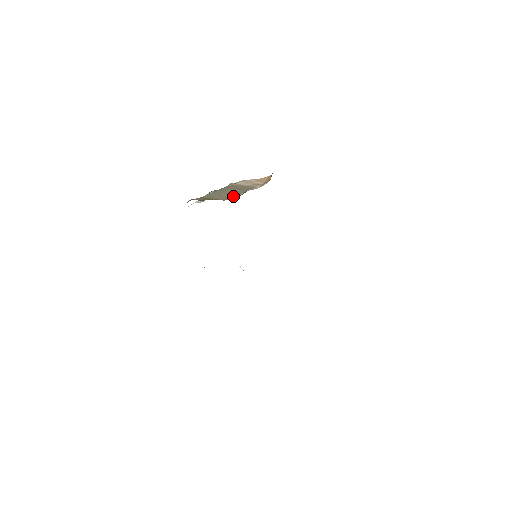
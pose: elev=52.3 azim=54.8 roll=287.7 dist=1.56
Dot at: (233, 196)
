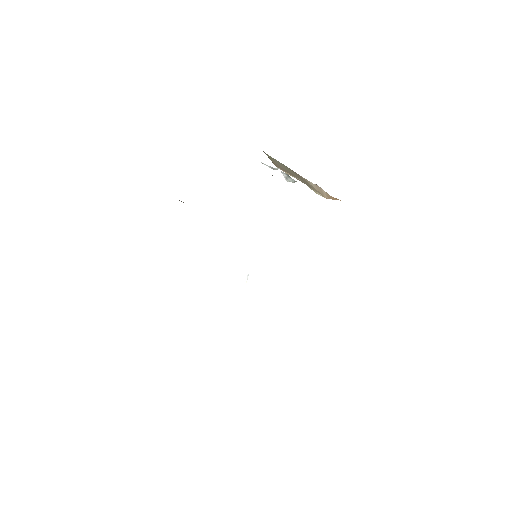
Dot at: (287, 172)
